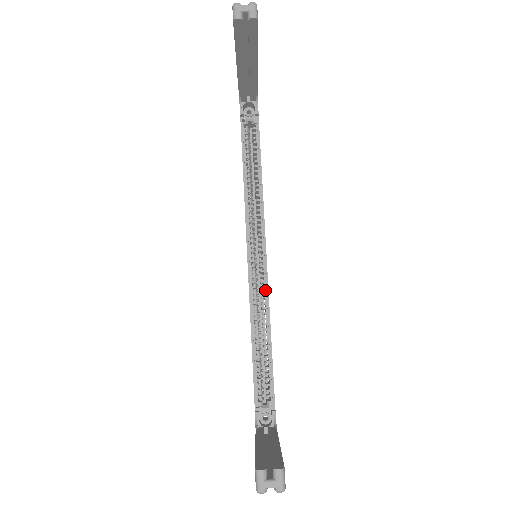
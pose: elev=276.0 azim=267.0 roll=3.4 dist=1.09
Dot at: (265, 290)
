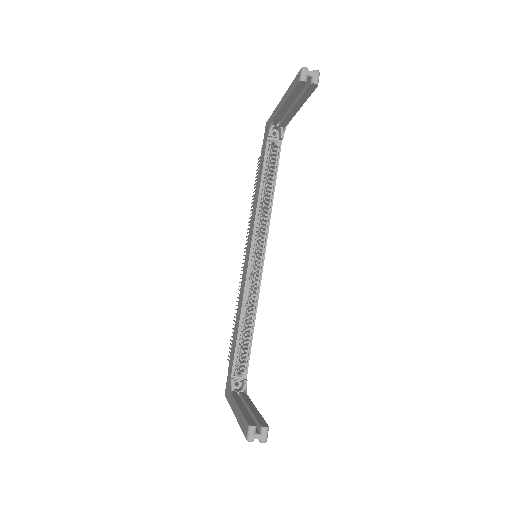
Dot at: (258, 285)
